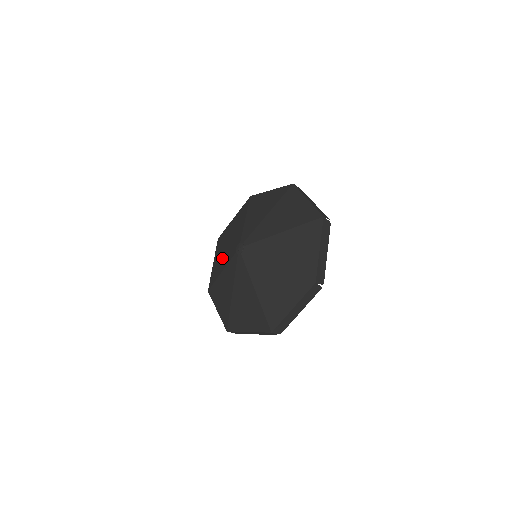
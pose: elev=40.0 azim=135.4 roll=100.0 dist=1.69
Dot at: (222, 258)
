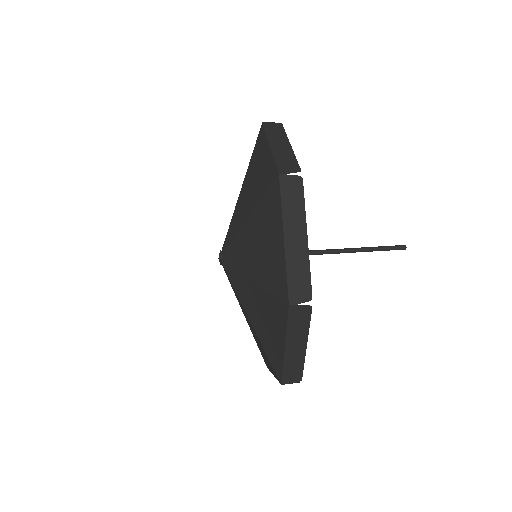
Dot at: occluded
